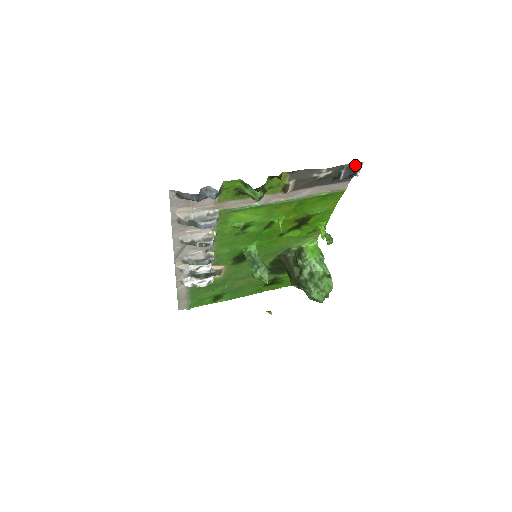
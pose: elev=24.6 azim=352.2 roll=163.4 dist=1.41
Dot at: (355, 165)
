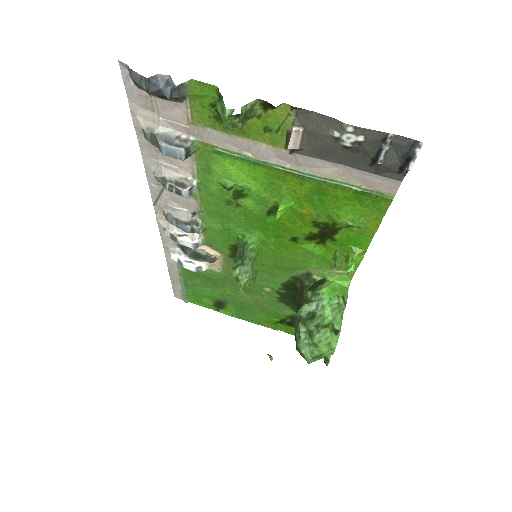
Dot at: (407, 144)
